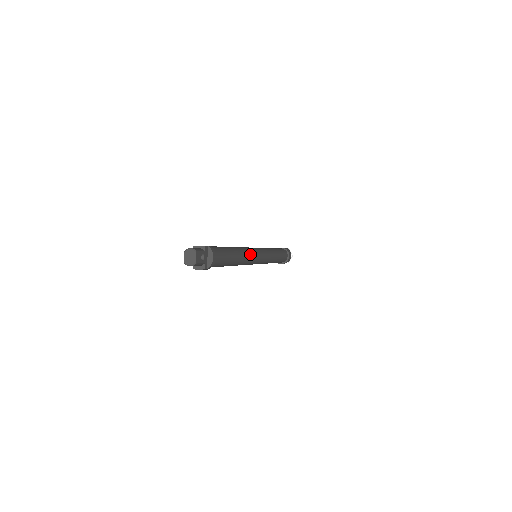
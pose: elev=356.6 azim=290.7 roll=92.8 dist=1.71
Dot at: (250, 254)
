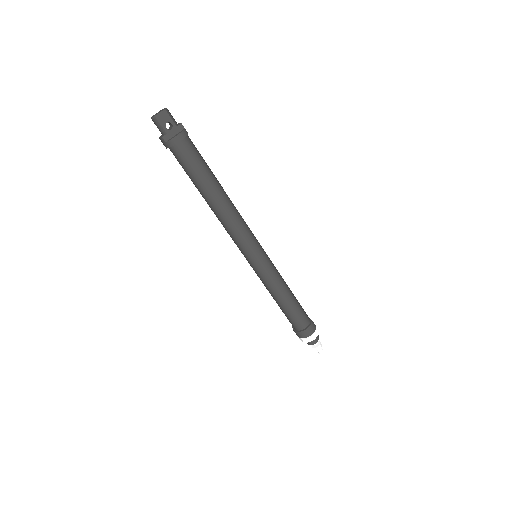
Dot at: (239, 223)
